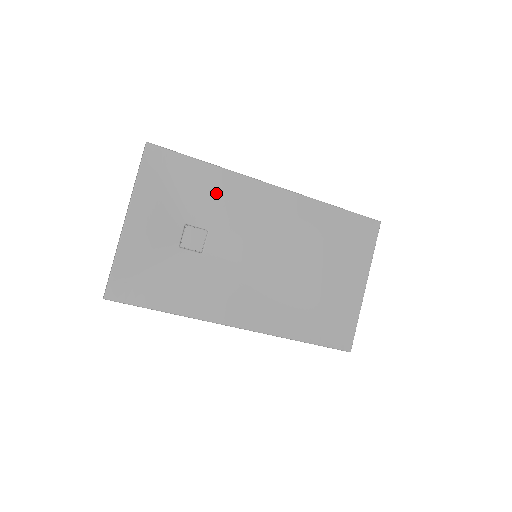
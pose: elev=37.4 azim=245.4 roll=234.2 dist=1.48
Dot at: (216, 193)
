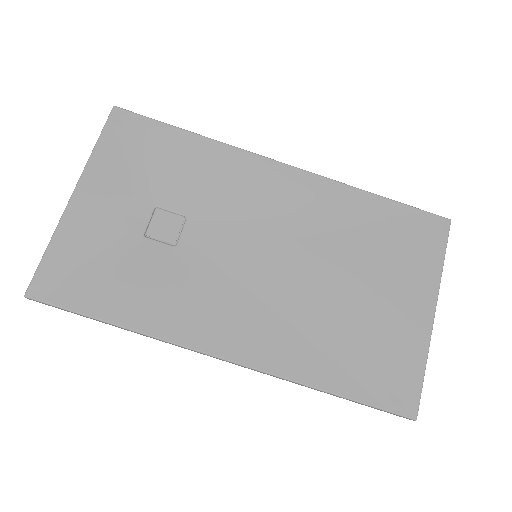
Dot at: (201, 169)
